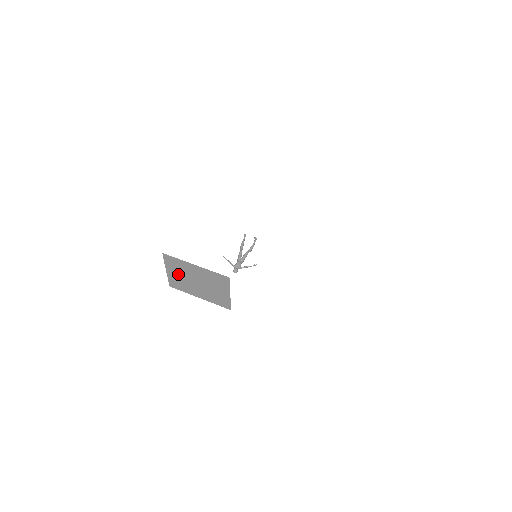
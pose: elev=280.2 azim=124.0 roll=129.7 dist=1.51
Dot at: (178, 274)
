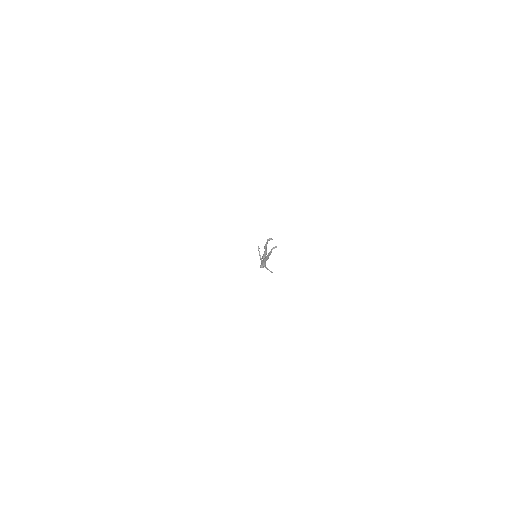
Dot at: occluded
